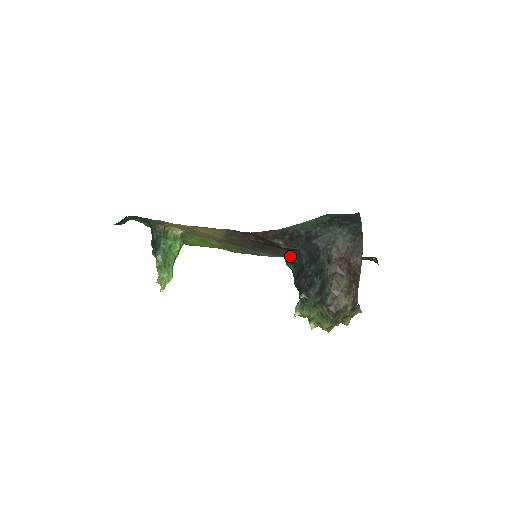
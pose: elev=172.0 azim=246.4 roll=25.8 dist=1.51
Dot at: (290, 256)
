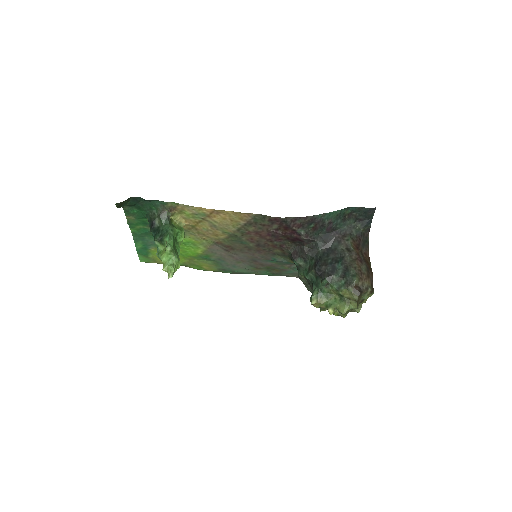
Dot at: (302, 250)
